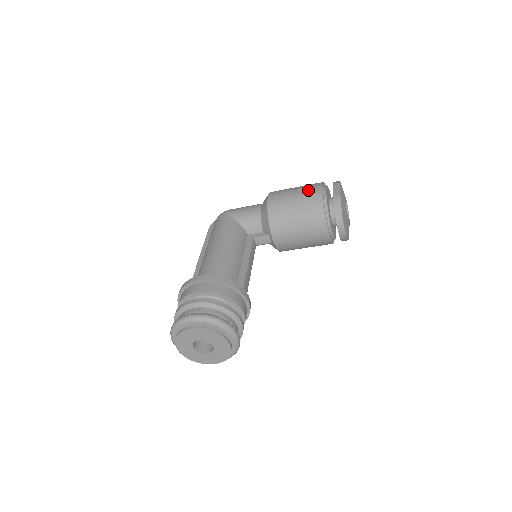
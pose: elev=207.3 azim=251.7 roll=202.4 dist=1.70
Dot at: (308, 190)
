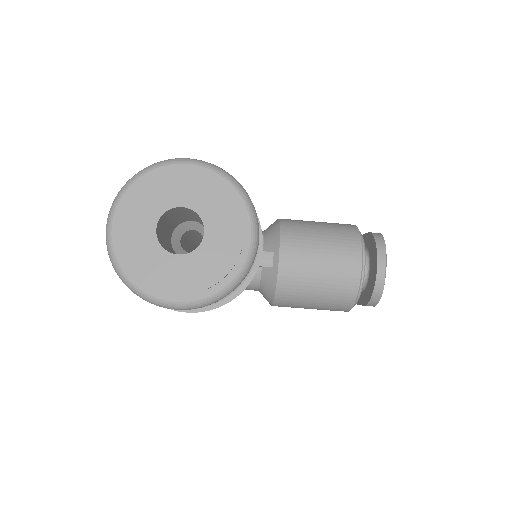
Dot at: occluded
